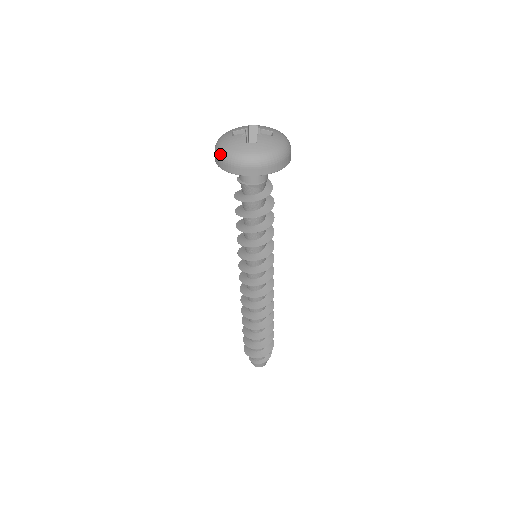
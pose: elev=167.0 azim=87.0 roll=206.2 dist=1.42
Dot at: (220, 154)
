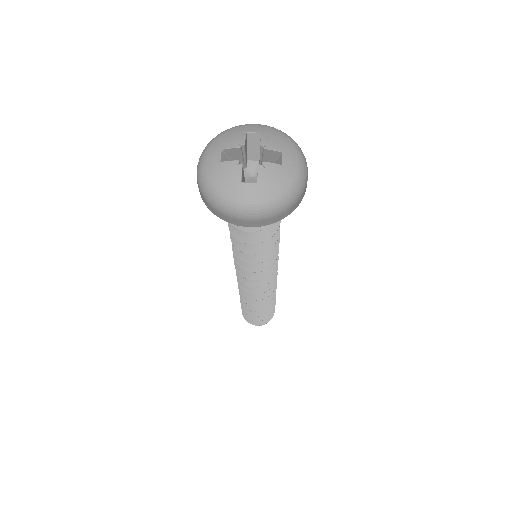
Dot at: (204, 191)
